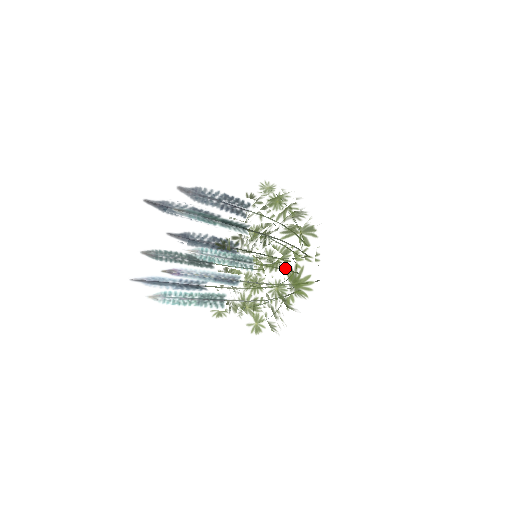
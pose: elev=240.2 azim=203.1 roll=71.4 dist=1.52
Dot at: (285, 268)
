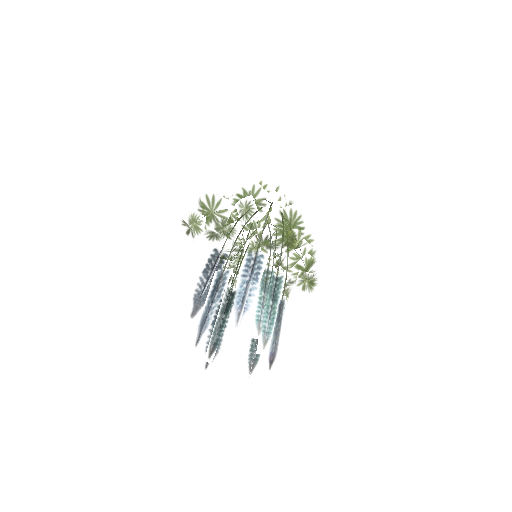
Dot at: occluded
